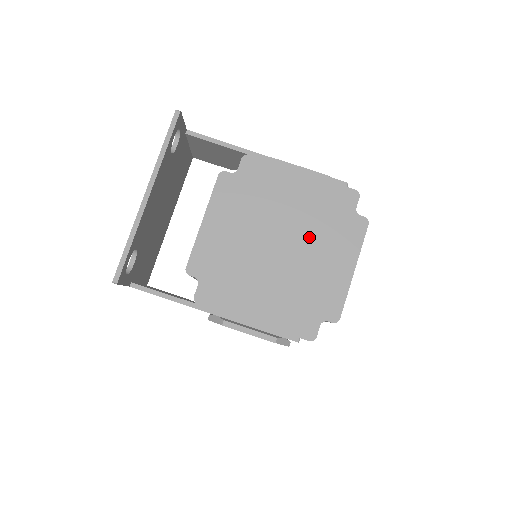
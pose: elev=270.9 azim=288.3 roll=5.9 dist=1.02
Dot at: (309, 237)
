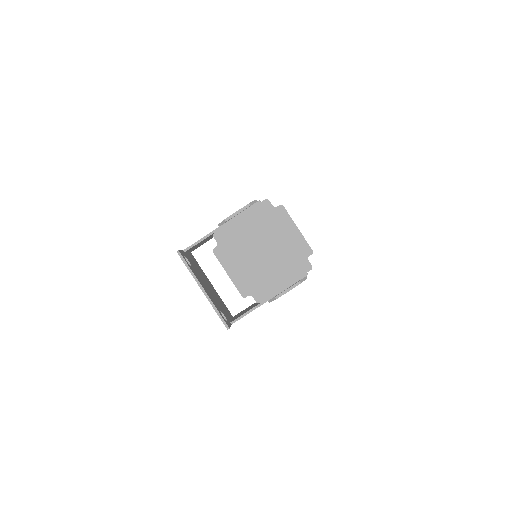
Dot at: (269, 236)
